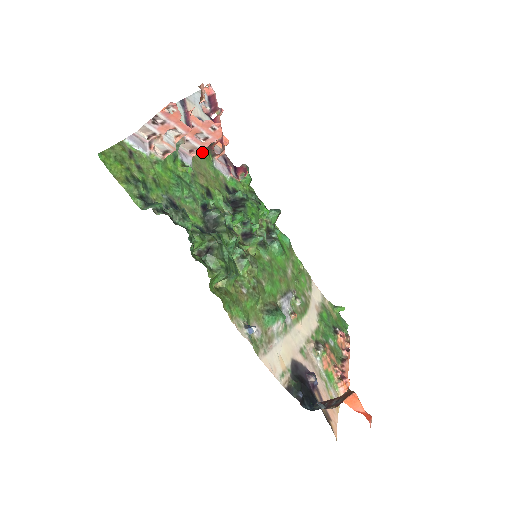
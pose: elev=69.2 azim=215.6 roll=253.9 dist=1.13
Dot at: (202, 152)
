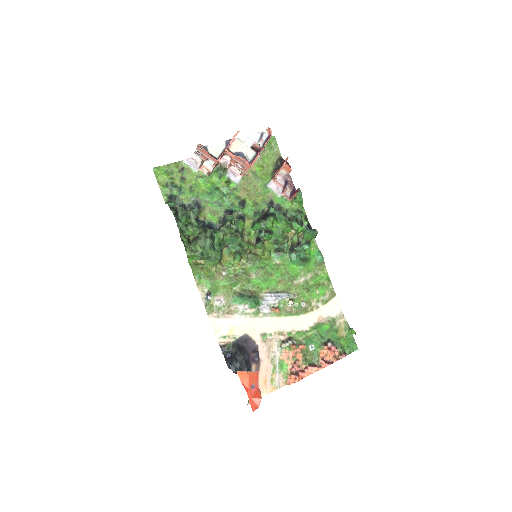
Dot at: (262, 174)
